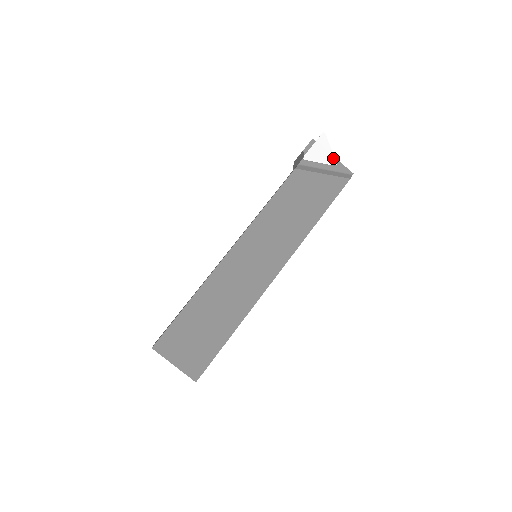
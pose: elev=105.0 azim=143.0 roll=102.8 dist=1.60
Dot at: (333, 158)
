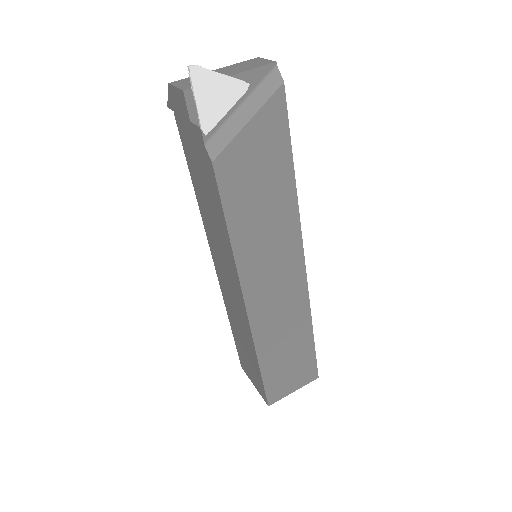
Dot at: (237, 83)
